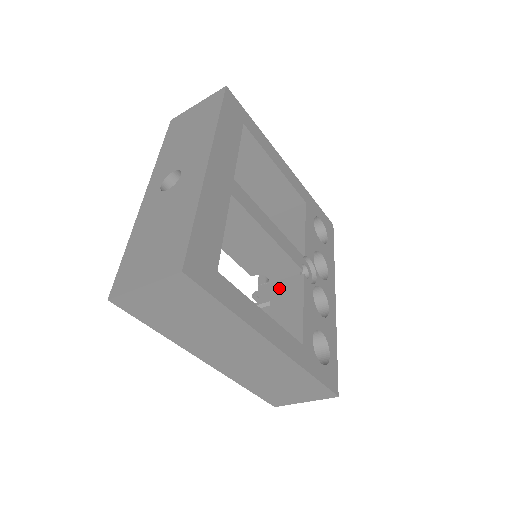
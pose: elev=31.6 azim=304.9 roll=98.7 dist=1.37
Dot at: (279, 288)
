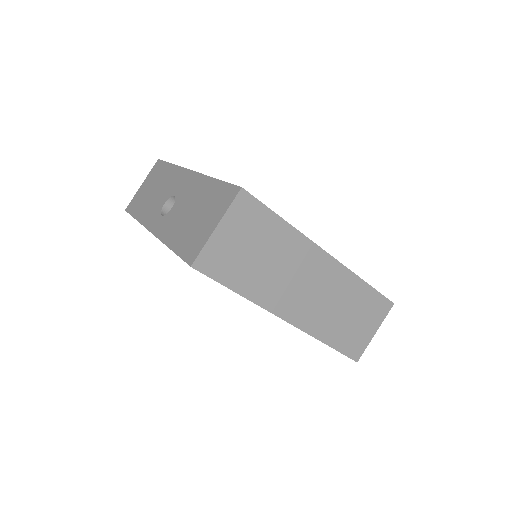
Dot at: occluded
